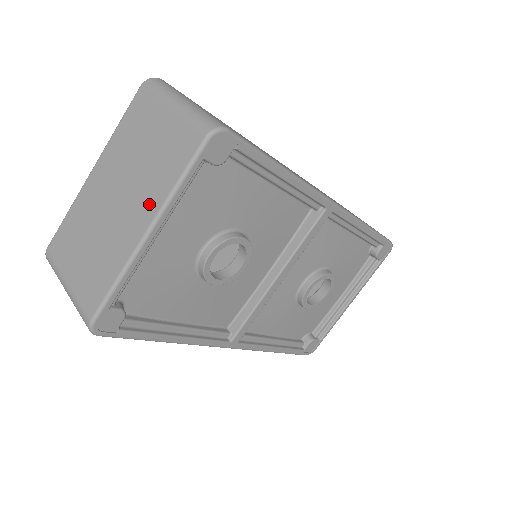
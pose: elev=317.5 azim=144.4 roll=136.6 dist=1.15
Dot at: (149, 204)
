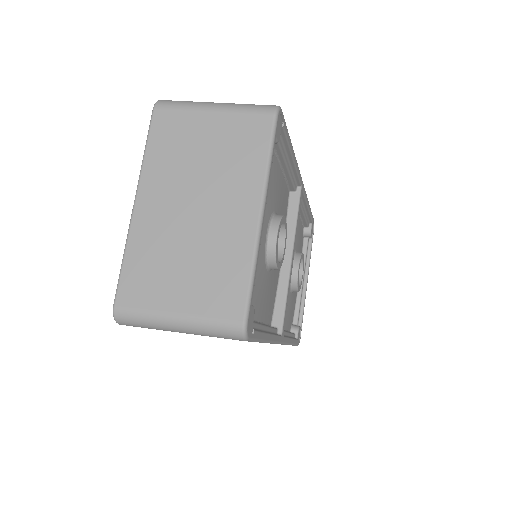
Dot at: (246, 190)
